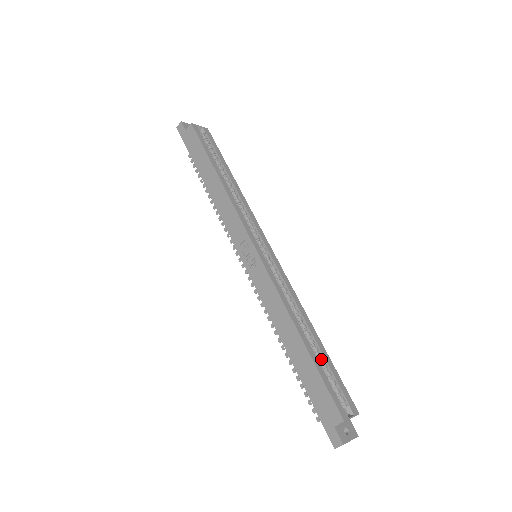
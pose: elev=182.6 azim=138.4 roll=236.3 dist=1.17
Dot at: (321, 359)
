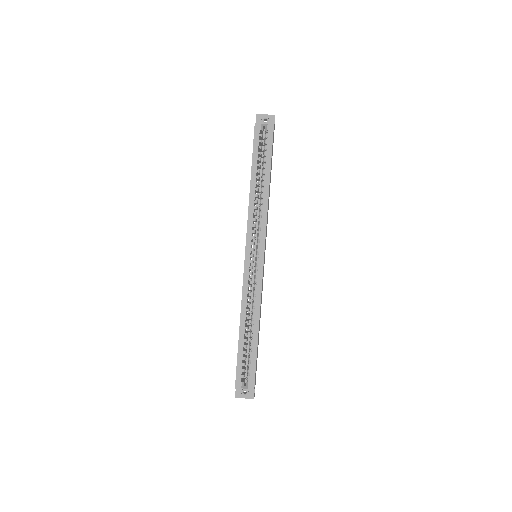
Dot at: (250, 348)
